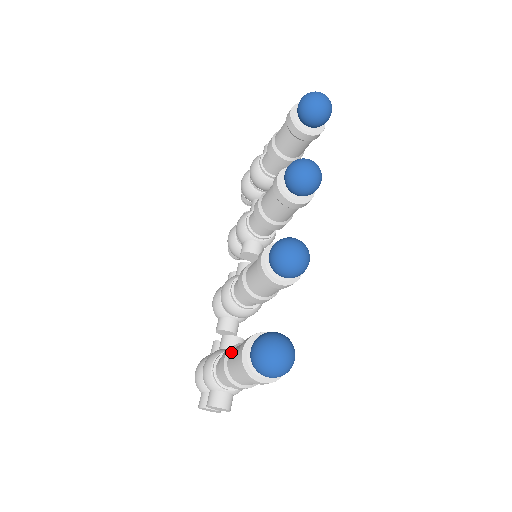
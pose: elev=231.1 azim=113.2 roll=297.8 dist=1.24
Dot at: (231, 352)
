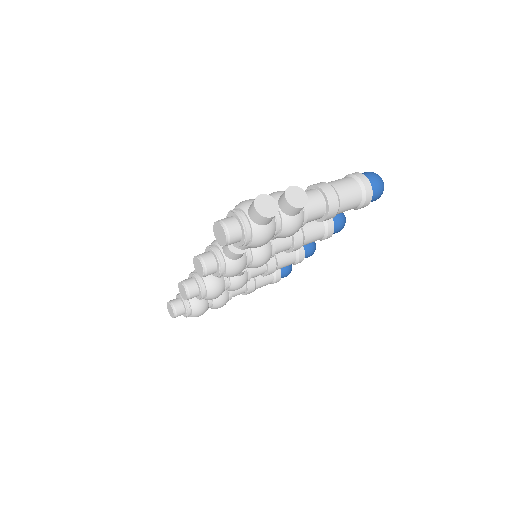
Dot at: occluded
